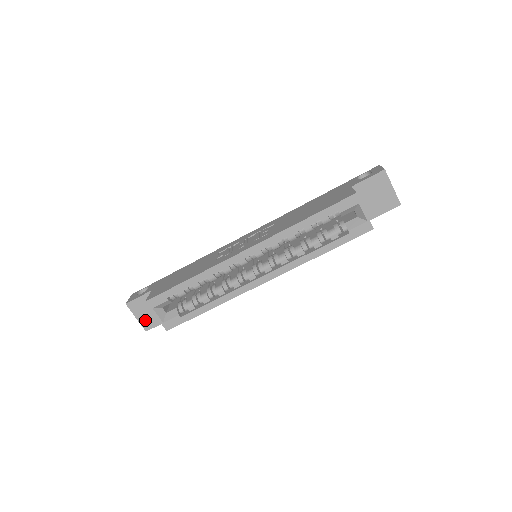
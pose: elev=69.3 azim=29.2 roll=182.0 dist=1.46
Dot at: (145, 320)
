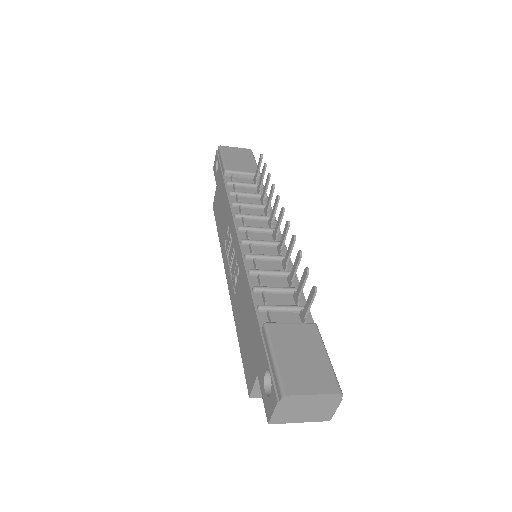
Dot at: occluded
